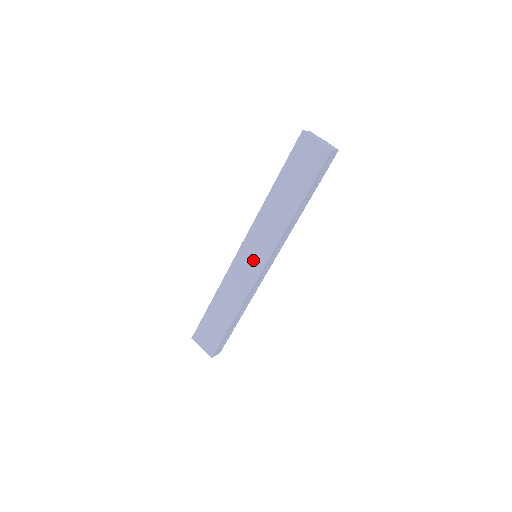
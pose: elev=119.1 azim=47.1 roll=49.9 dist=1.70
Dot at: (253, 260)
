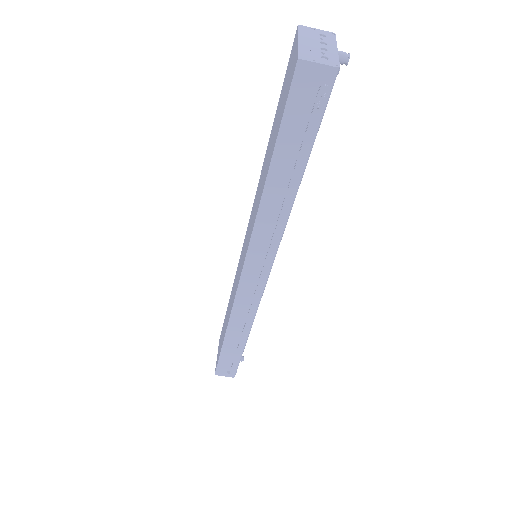
Dot at: (242, 258)
